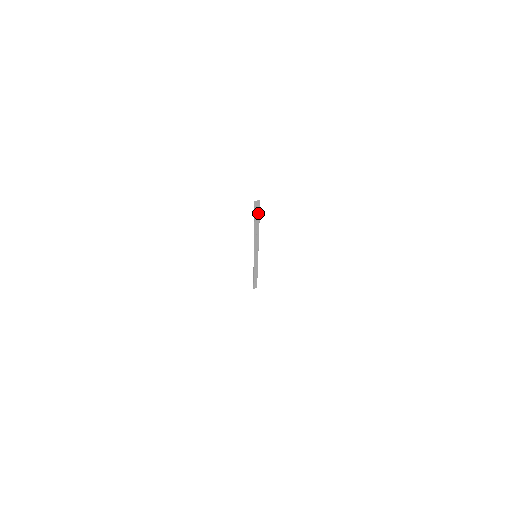
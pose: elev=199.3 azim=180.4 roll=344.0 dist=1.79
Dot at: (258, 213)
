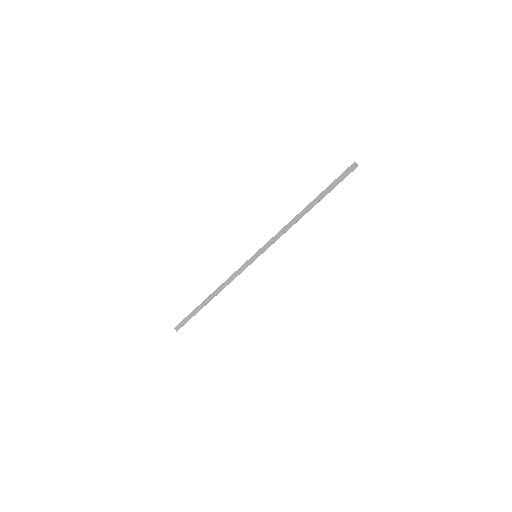
Dot at: (337, 183)
